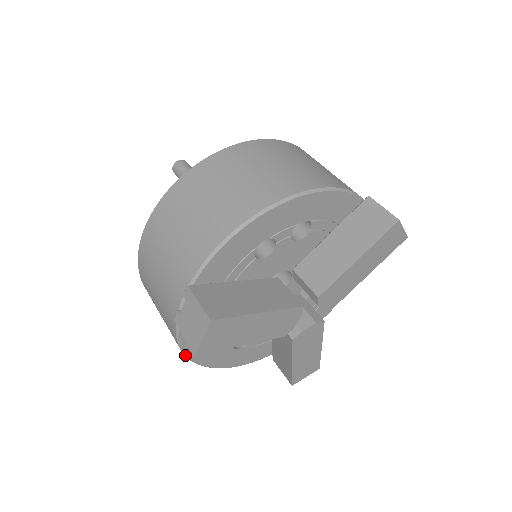
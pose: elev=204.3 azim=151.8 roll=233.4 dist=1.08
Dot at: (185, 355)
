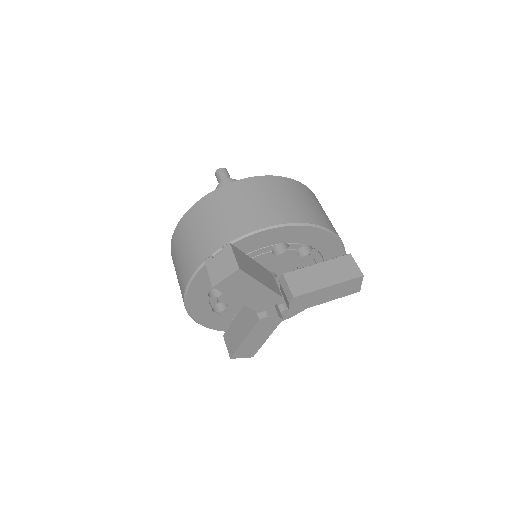
Dot at: (185, 292)
